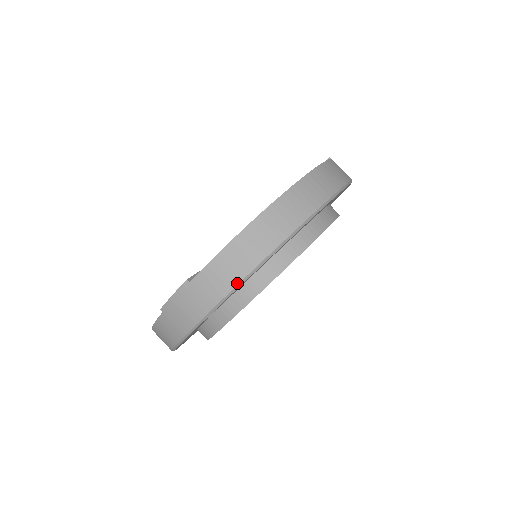
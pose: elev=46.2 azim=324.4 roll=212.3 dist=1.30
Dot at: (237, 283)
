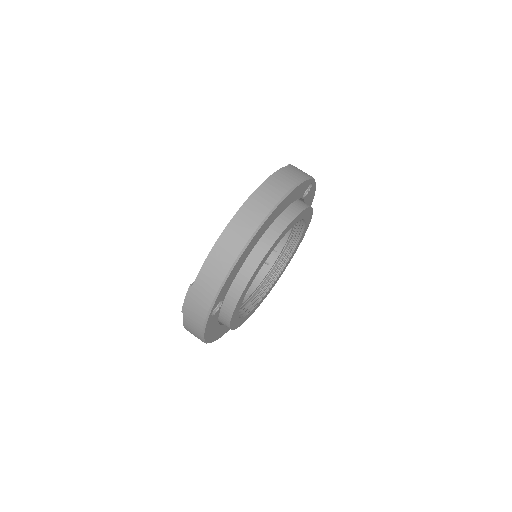
Dot at: (223, 279)
